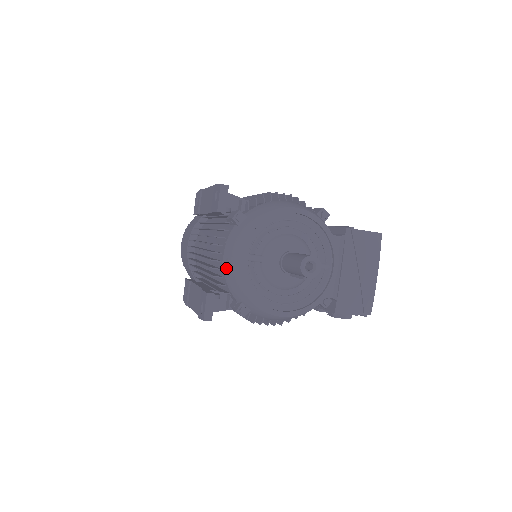
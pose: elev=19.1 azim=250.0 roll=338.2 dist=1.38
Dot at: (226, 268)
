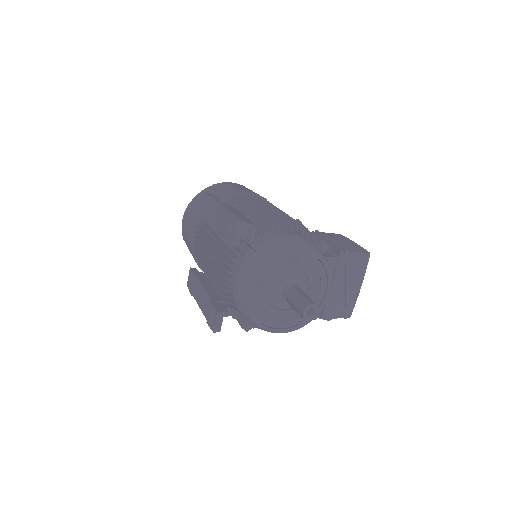
Dot at: (236, 295)
